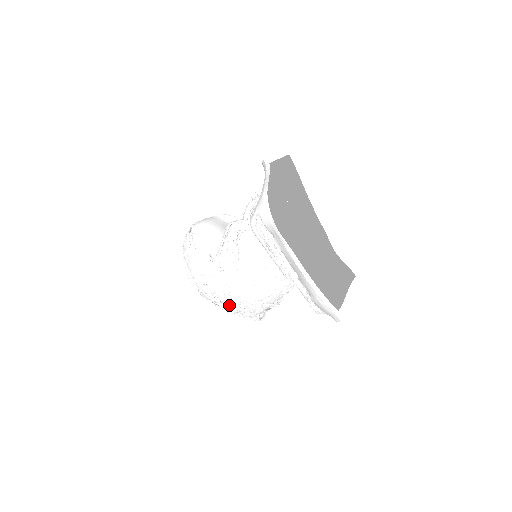
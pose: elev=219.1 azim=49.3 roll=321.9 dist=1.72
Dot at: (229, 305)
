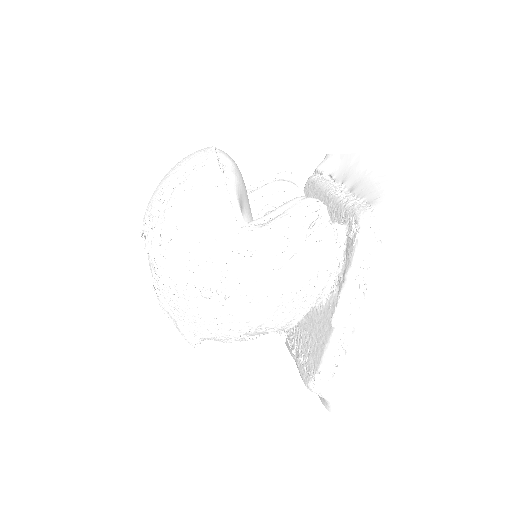
Dot at: (200, 306)
